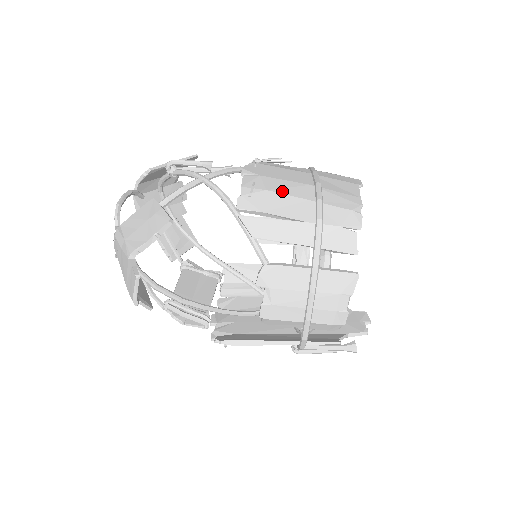
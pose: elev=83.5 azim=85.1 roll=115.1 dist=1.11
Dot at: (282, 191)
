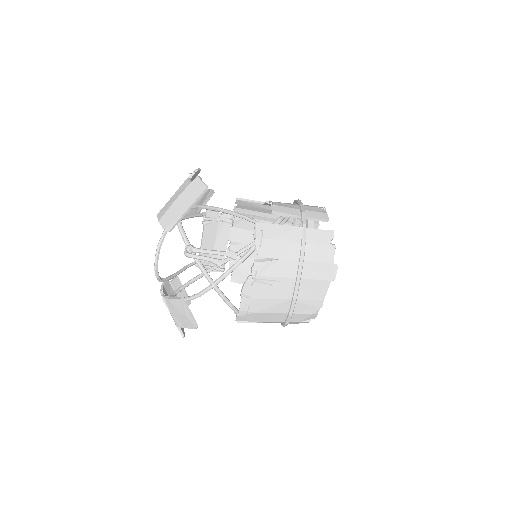
Dot at: (266, 311)
